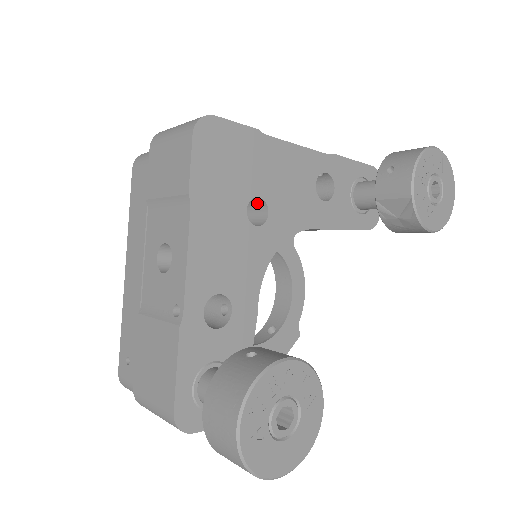
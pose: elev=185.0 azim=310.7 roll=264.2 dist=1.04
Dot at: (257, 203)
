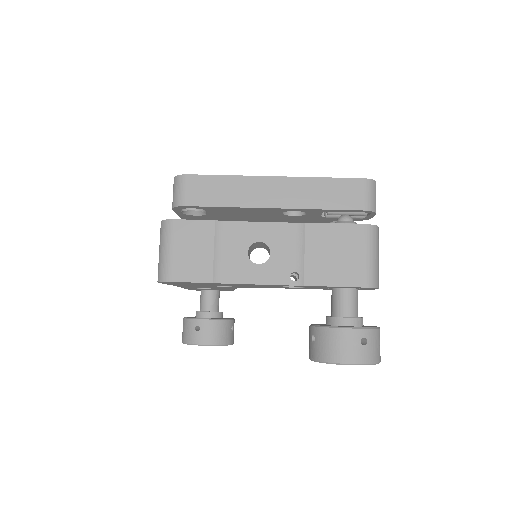
Dot at: occluded
